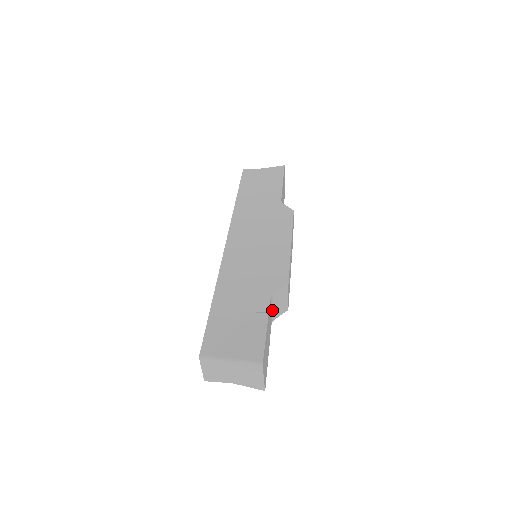
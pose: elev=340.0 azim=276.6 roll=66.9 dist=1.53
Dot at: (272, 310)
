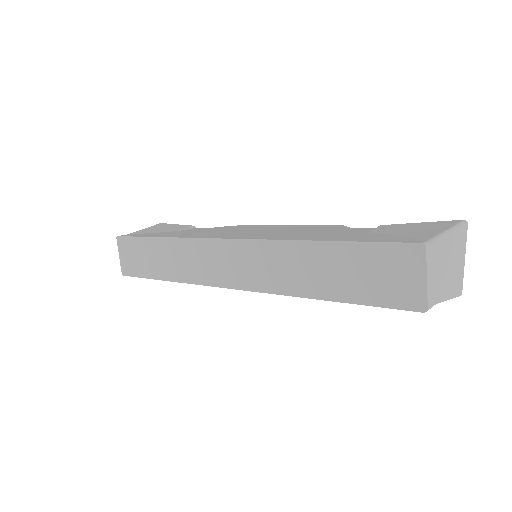
Dot at: occluded
